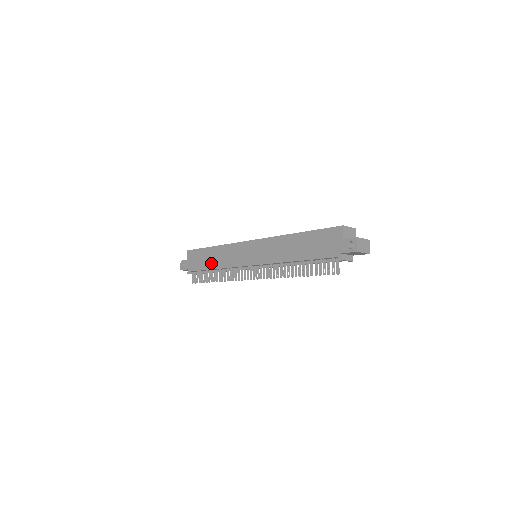
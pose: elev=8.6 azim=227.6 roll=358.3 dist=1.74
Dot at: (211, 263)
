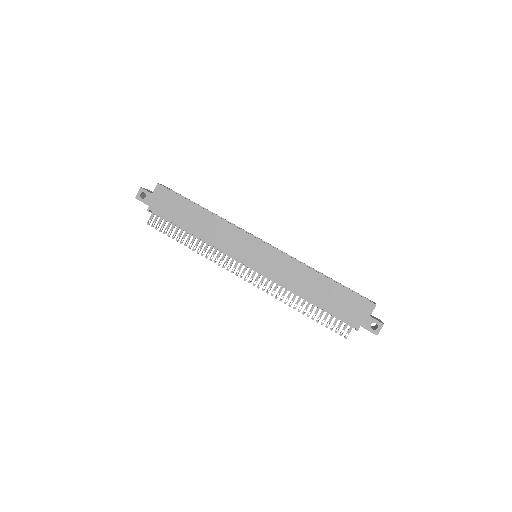
Dot at: (192, 225)
